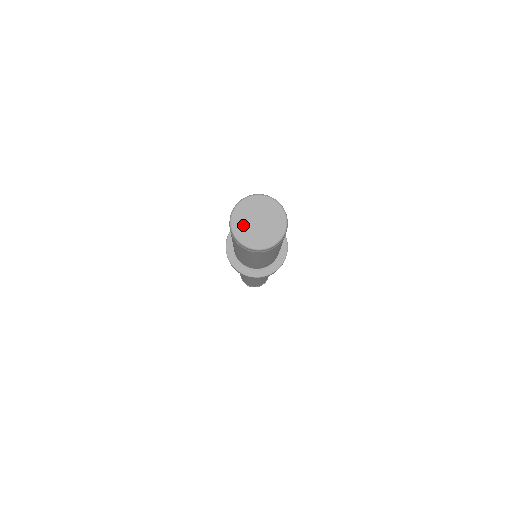
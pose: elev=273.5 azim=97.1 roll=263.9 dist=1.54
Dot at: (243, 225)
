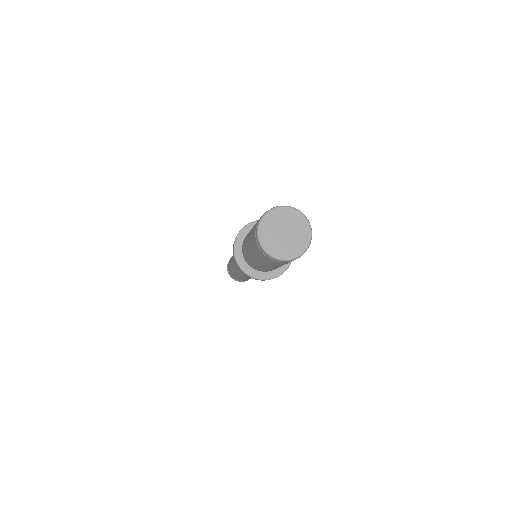
Dot at: (276, 245)
